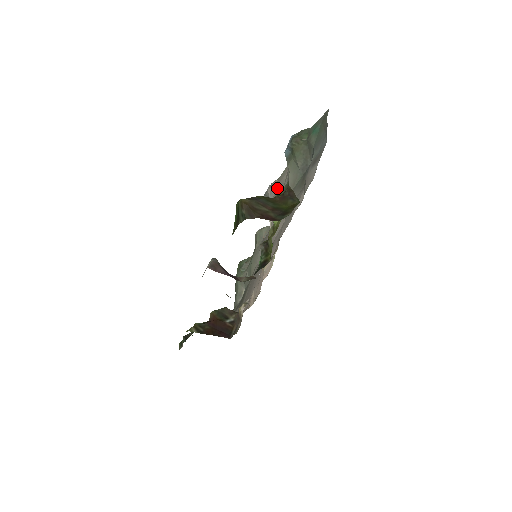
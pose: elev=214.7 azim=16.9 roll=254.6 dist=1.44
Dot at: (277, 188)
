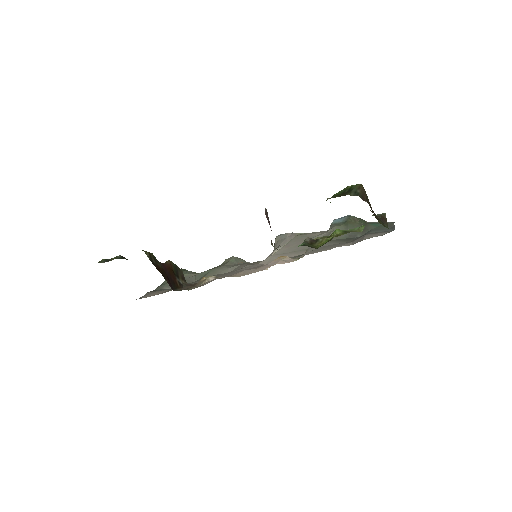
Dot at: (302, 236)
